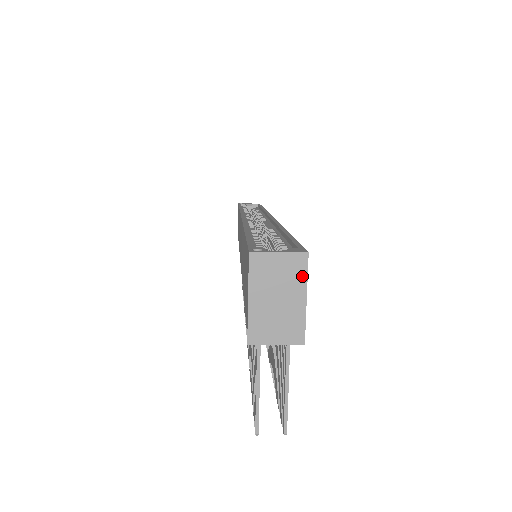
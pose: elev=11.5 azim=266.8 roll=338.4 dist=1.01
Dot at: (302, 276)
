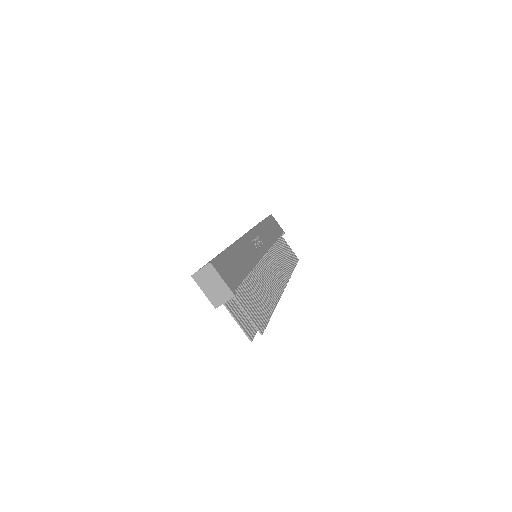
Dot at: (214, 272)
